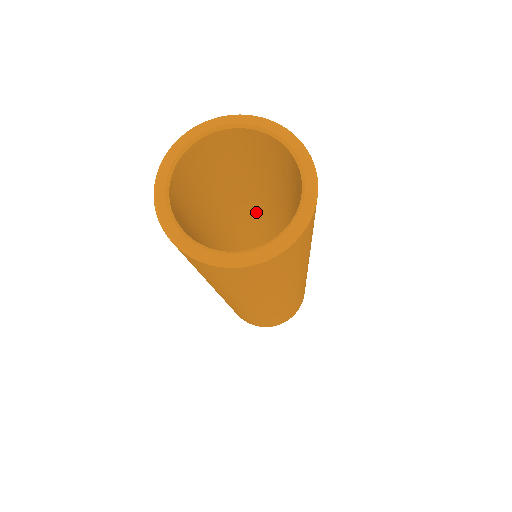
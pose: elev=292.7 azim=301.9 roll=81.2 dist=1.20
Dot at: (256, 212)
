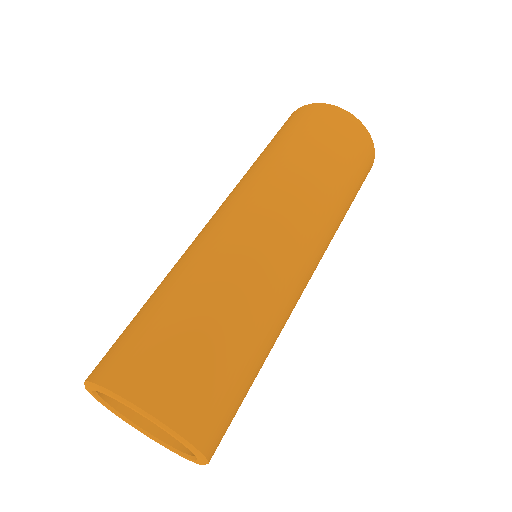
Dot at: occluded
